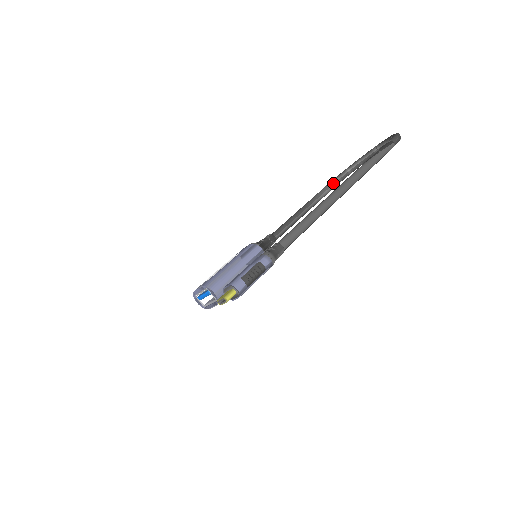
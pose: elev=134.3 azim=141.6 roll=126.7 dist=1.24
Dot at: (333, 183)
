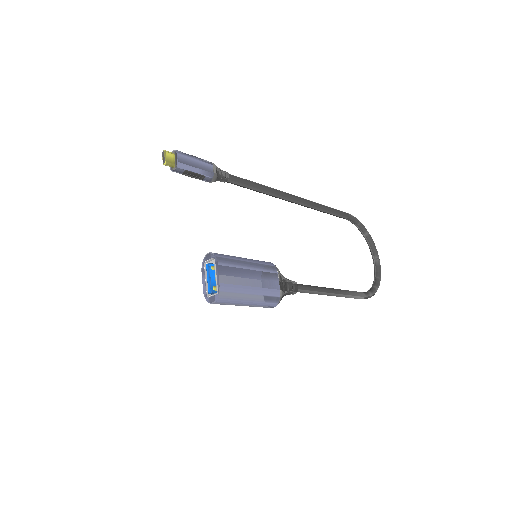
Dot at: occluded
